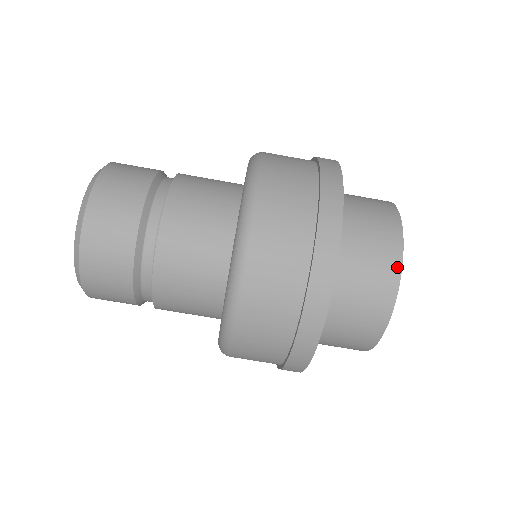
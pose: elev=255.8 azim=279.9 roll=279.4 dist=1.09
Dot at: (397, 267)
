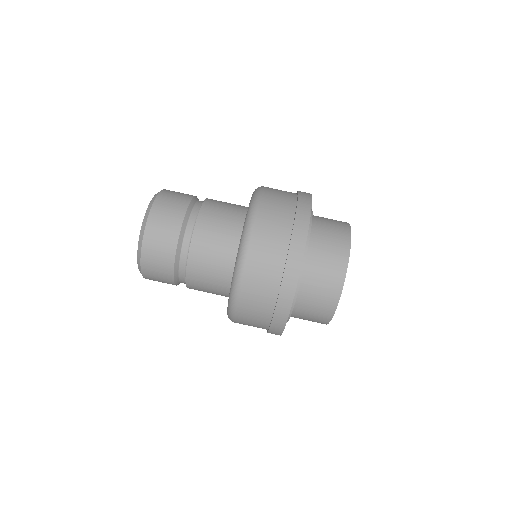
Dot at: (344, 266)
